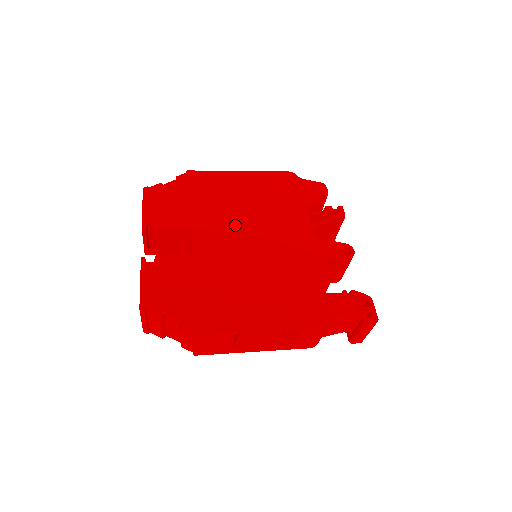
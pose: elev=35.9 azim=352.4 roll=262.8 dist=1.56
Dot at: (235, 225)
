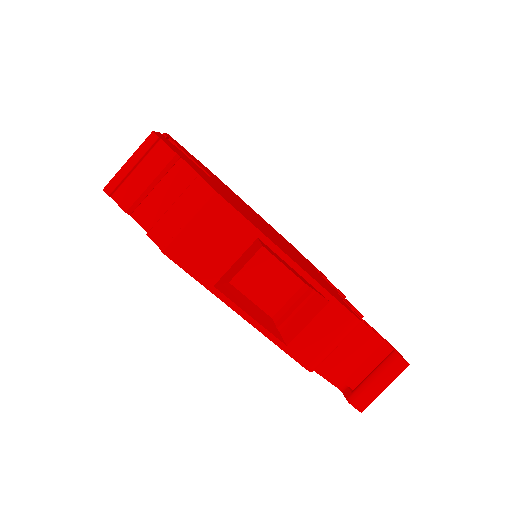
Dot at: occluded
